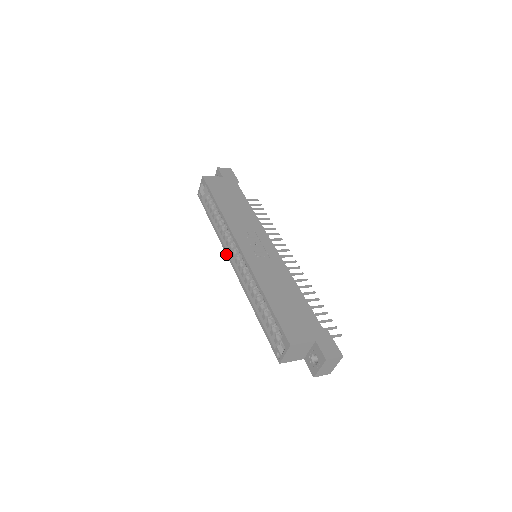
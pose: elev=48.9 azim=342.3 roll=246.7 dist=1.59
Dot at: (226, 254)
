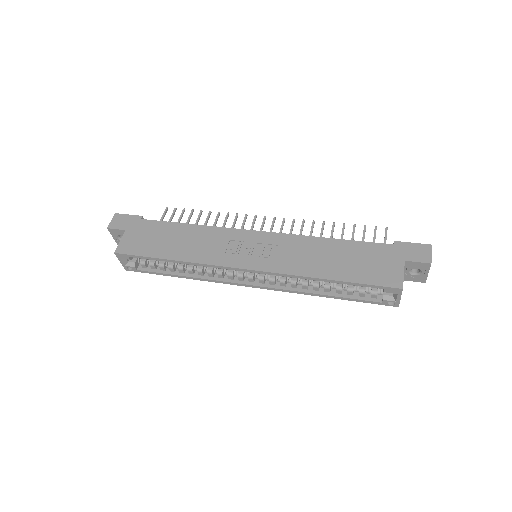
Dot at: occluded
